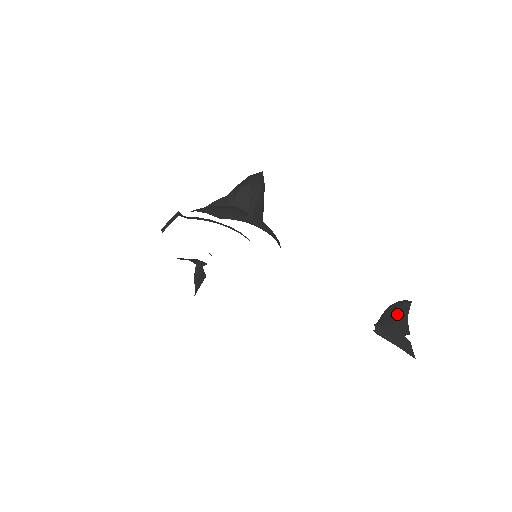
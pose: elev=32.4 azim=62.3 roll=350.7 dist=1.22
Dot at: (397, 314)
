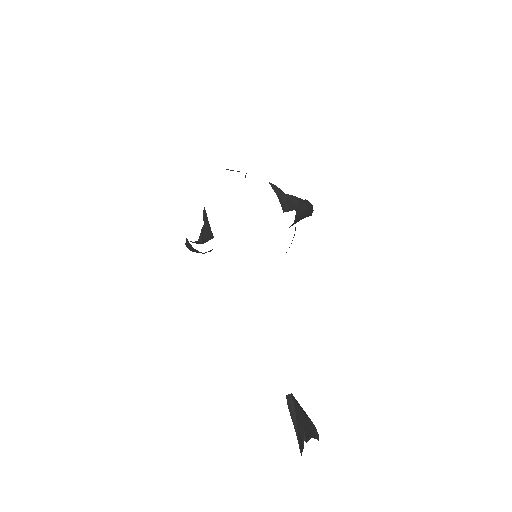
Dot at: (309, 418)
